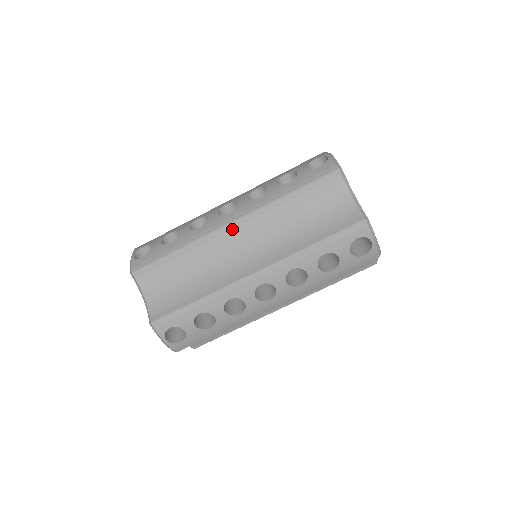
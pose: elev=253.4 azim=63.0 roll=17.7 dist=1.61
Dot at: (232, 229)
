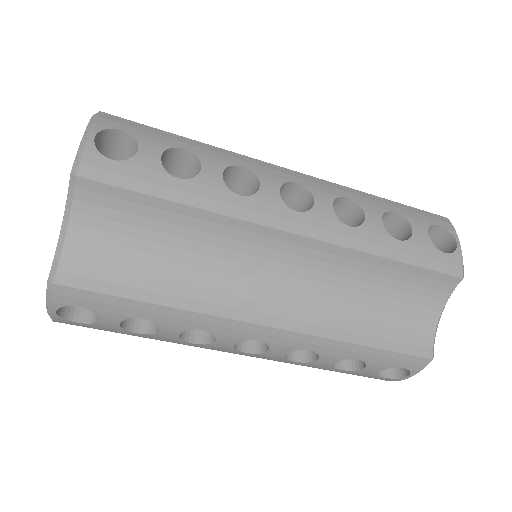
Dot at: (285, 241)
